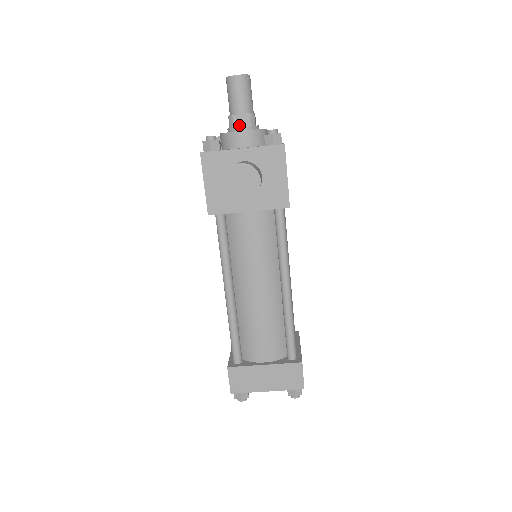
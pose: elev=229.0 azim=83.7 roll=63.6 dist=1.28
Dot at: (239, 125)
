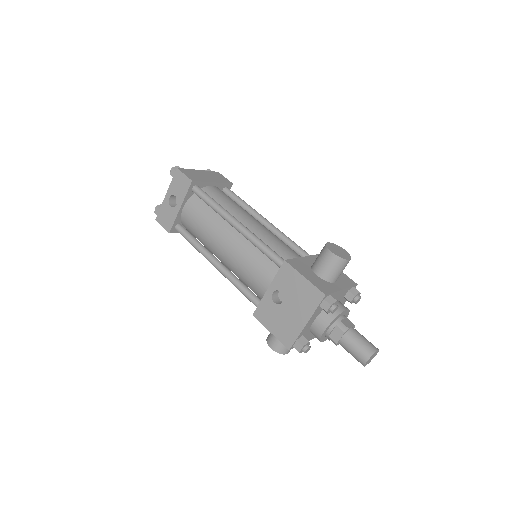
Dot at: occluded
